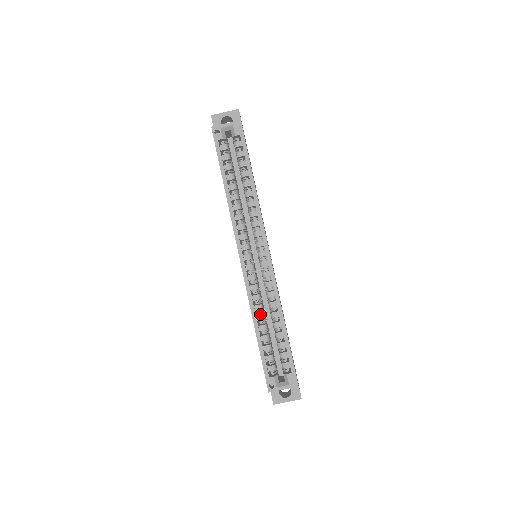
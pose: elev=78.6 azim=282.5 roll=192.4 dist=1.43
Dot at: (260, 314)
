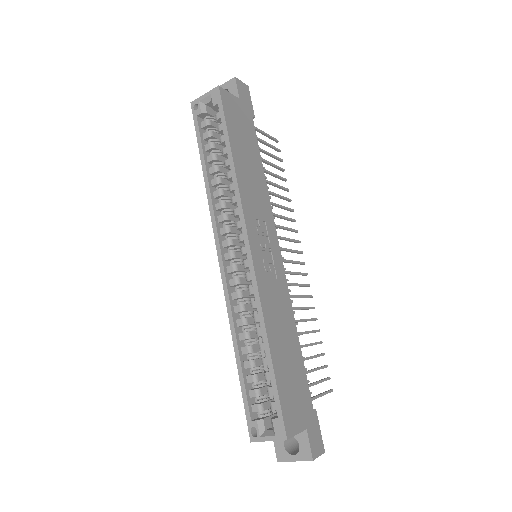
Dot at: (245, 331)
